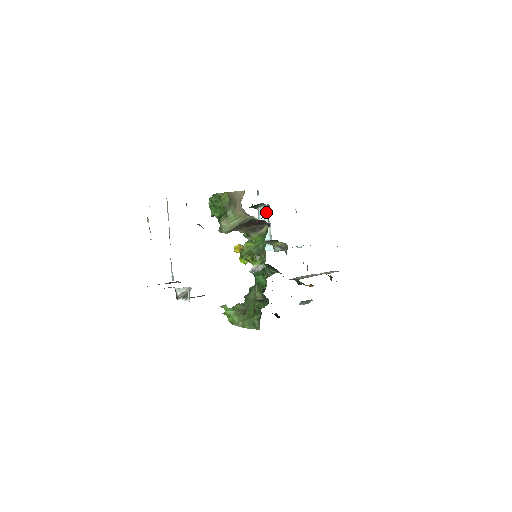
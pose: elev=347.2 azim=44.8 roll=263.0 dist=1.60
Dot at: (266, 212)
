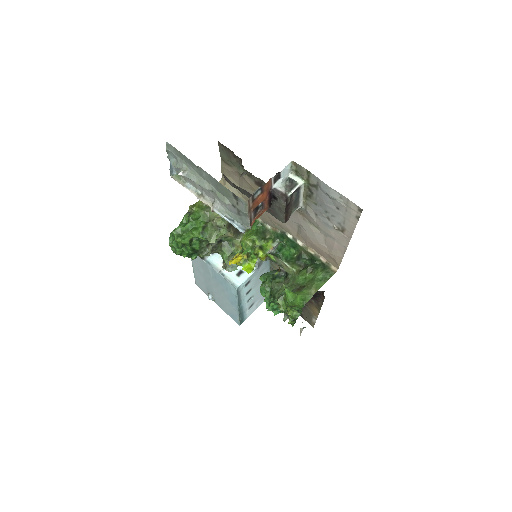
Dot at: (215, 254)
